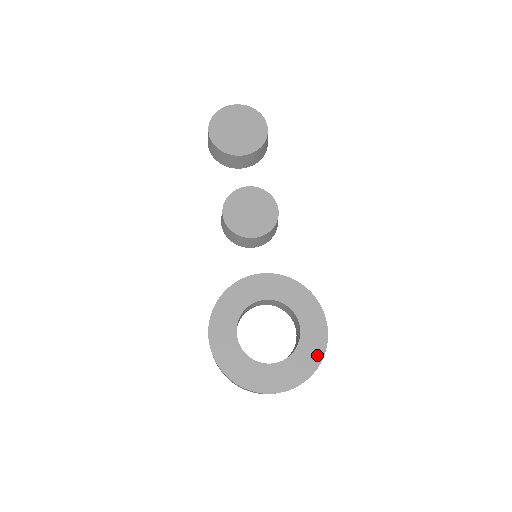
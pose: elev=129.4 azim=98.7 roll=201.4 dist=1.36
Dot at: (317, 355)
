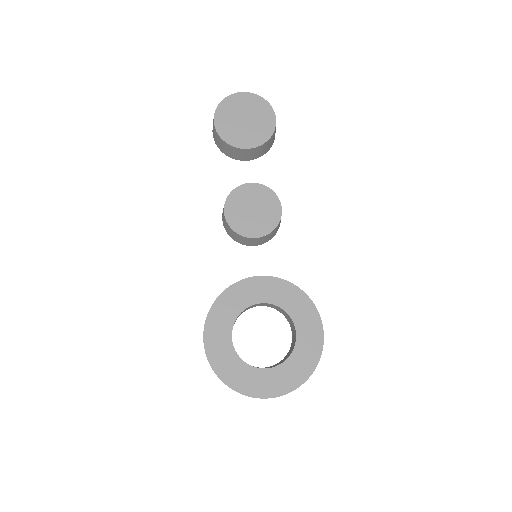
Dot at: (311, 362)
